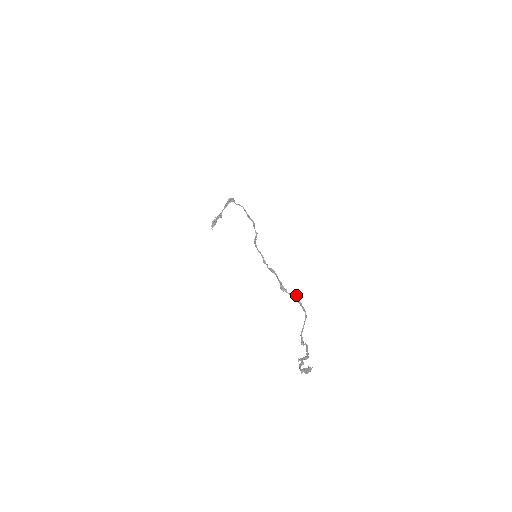
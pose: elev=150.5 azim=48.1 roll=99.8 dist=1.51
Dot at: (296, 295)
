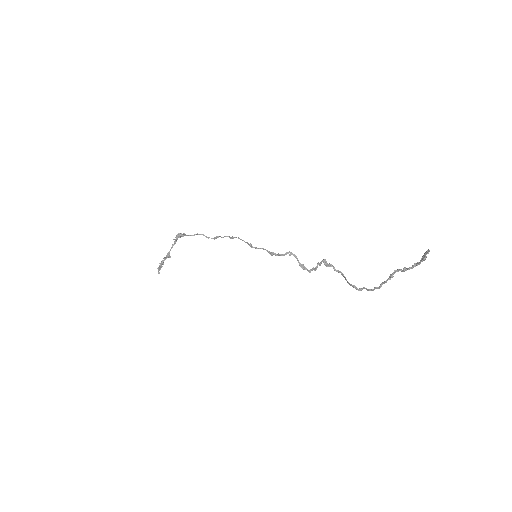
Dot at: (326, 261)
